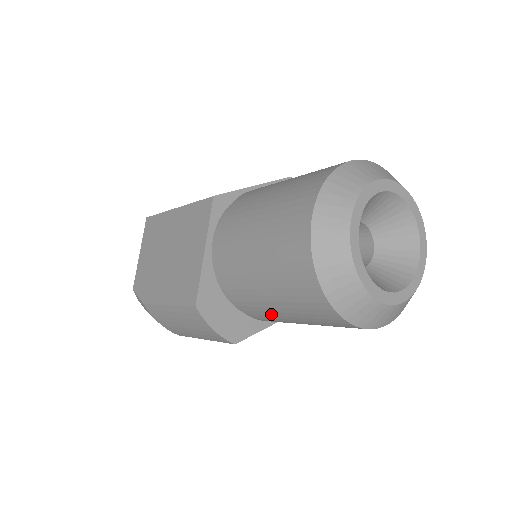
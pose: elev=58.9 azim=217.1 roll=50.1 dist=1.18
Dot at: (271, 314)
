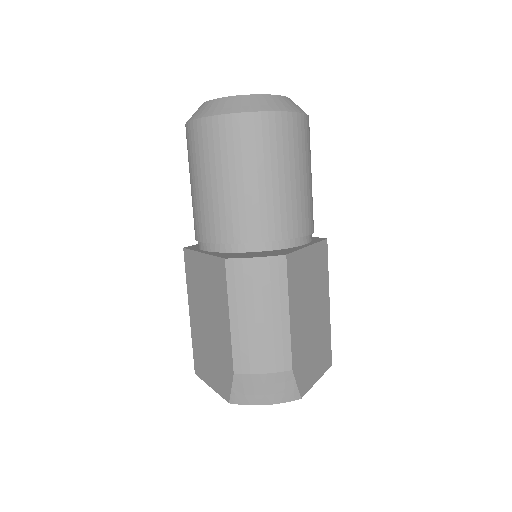
Dot at: (263, 200)
